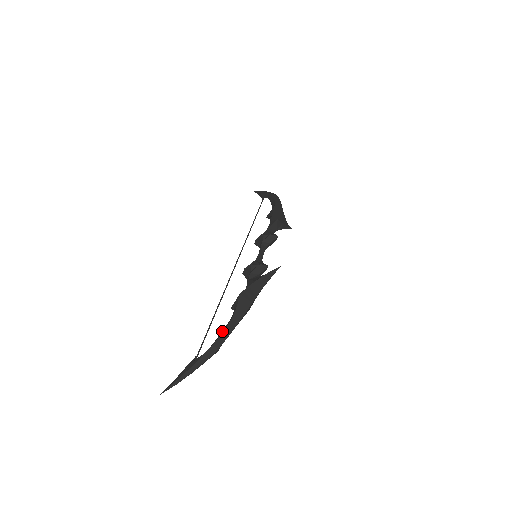
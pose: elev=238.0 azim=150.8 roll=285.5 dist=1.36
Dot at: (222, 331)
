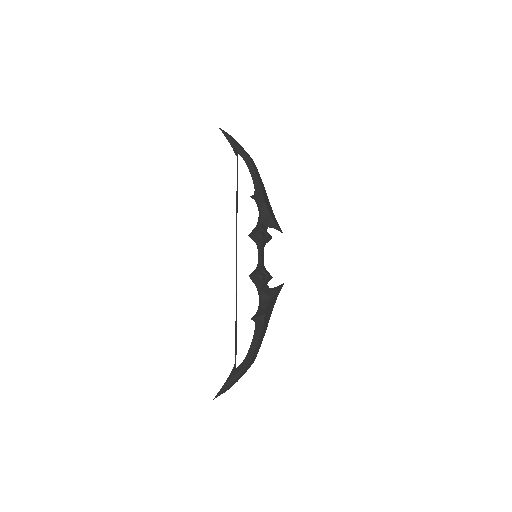
Dot at: (252, 344)
